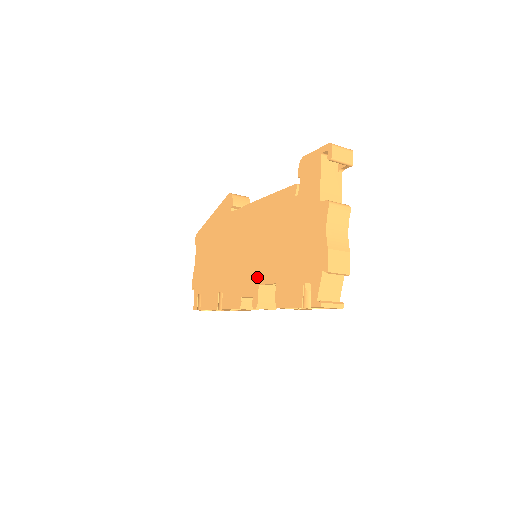
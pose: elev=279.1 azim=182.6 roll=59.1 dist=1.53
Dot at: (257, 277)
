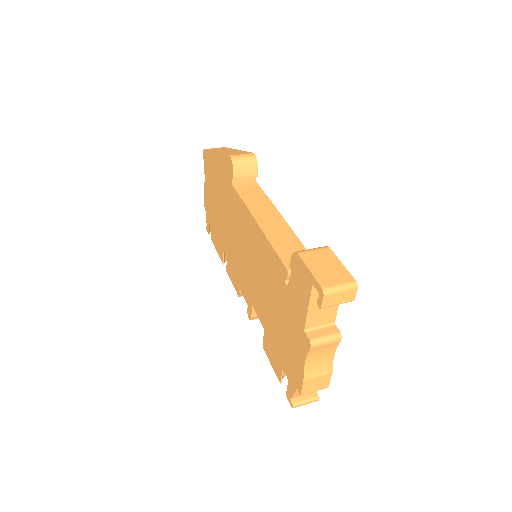
Dot at: (251, 296)
